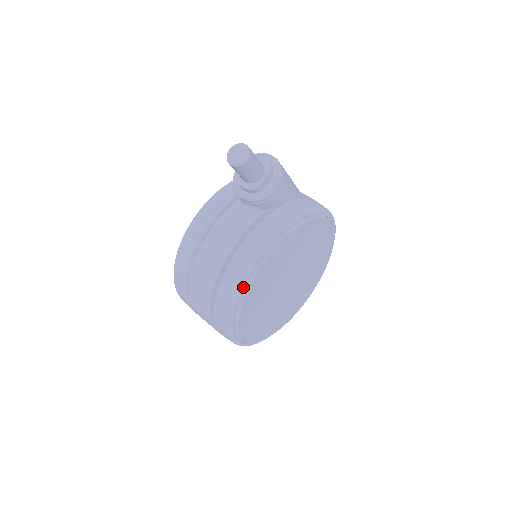
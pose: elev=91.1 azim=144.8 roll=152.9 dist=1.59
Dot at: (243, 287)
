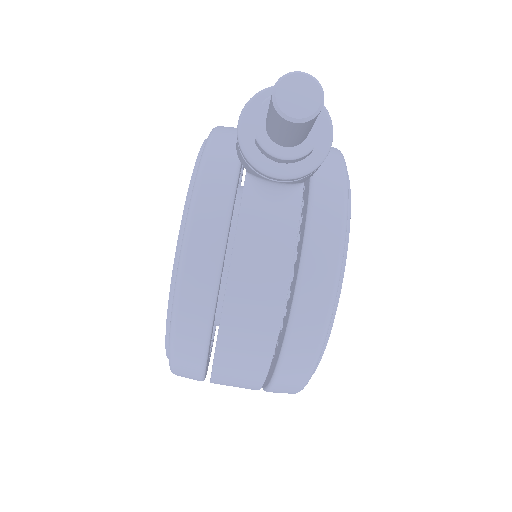
Dot at: (330, 319)
